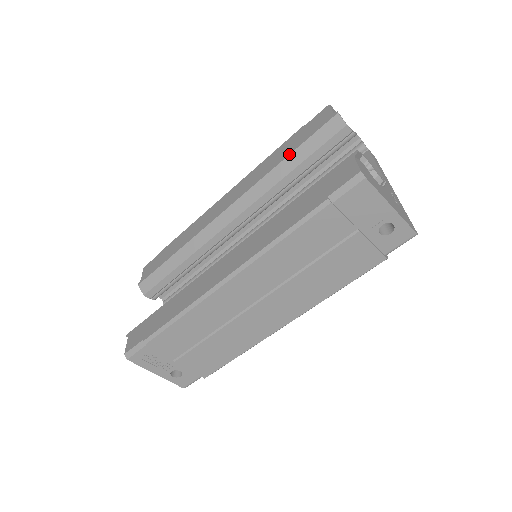
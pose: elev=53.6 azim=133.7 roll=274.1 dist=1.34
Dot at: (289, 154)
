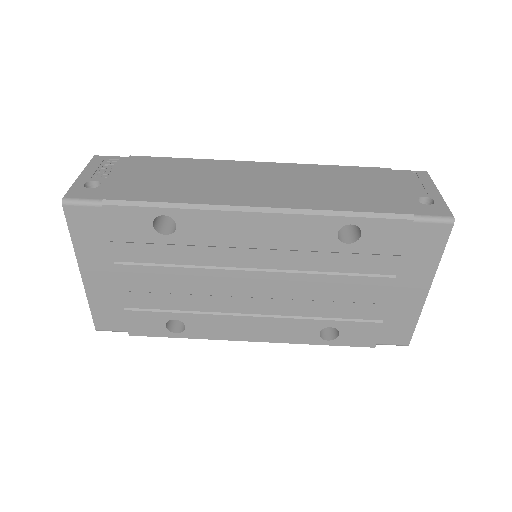
Dot at: occluded
